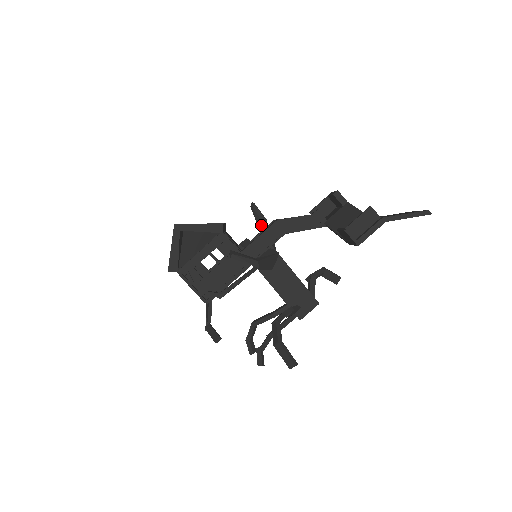
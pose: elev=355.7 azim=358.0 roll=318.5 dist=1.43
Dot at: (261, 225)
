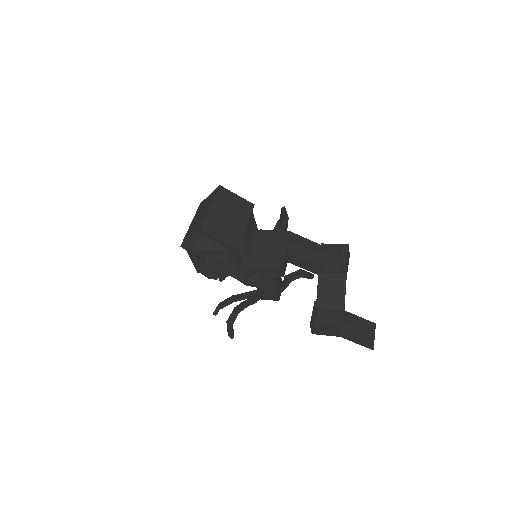
Dot at: (282, 220)
